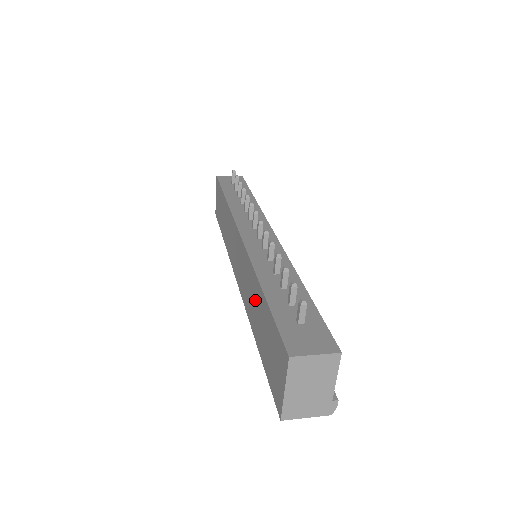
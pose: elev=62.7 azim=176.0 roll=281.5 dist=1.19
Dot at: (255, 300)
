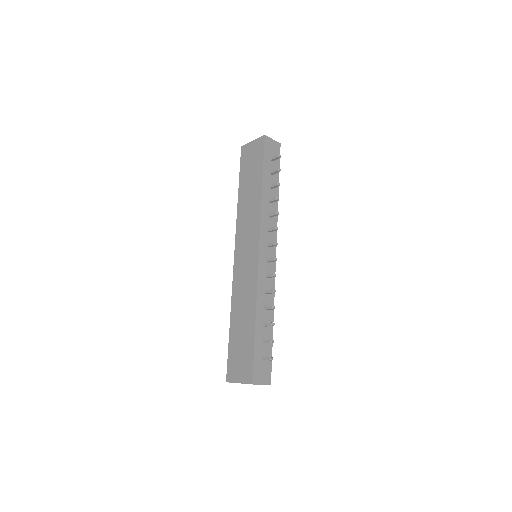
Dot at: (245, 312)
